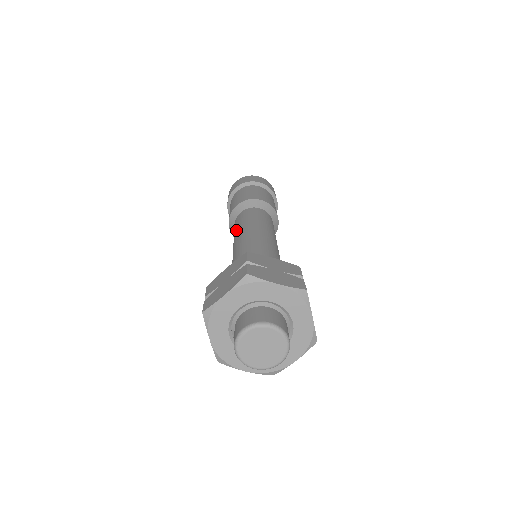
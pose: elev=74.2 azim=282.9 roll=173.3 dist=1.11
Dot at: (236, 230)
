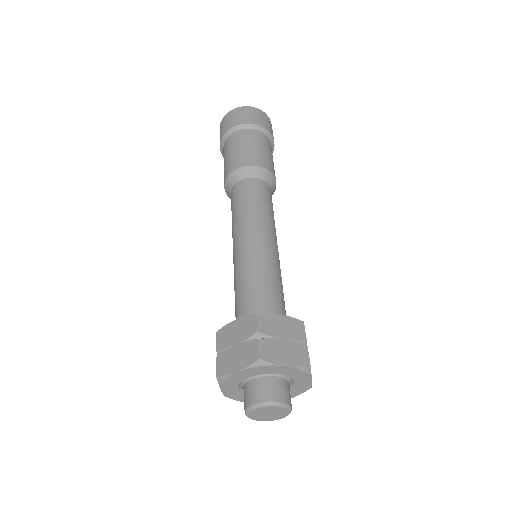
Dot at: (235, 216)
